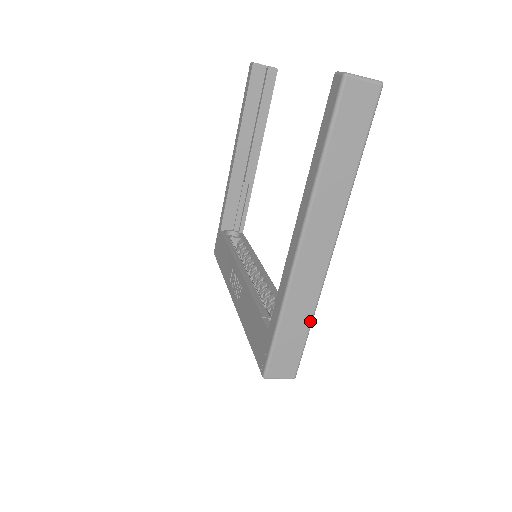
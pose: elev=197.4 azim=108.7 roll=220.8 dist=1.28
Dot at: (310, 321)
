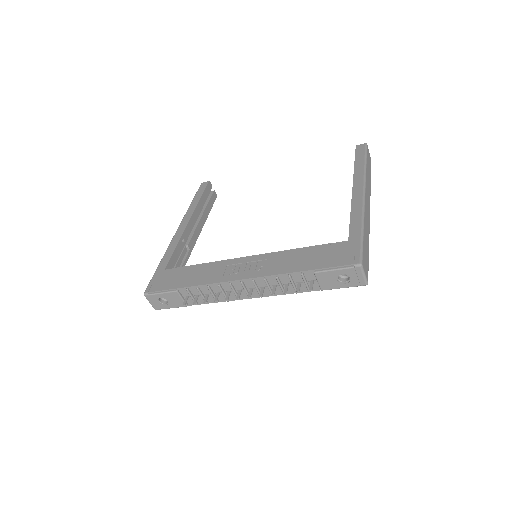
Dot at: occluded
